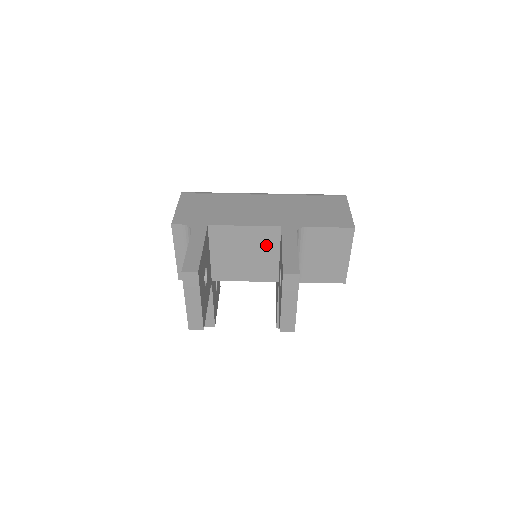
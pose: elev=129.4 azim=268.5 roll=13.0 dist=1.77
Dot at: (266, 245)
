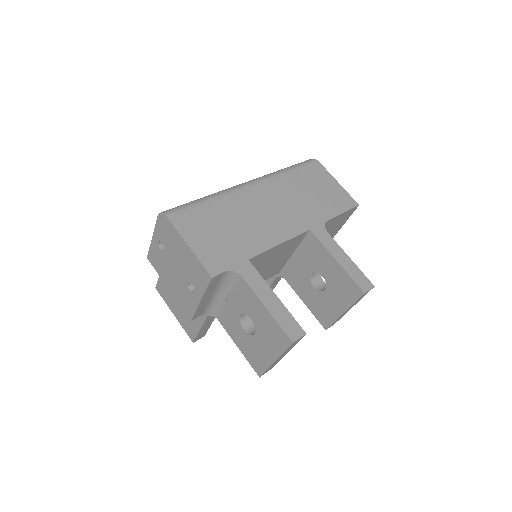
Dot at: (288, 250)
